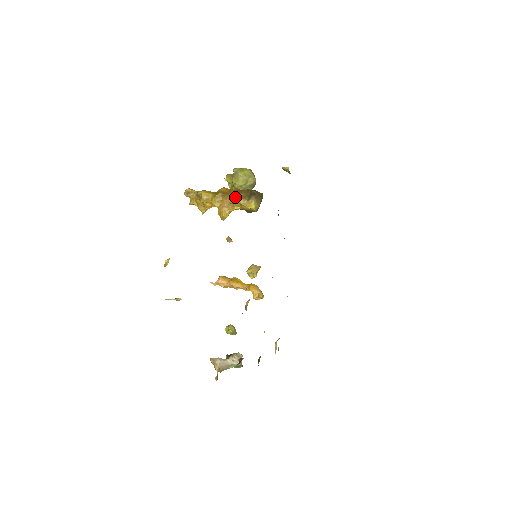
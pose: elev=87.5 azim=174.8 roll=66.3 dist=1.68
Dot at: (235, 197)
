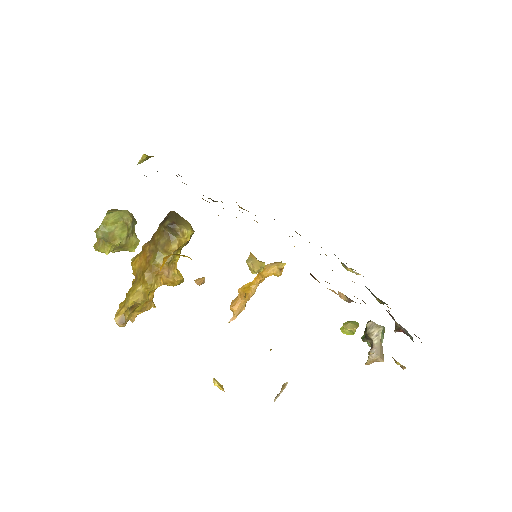
Dot at: (161, 254)
